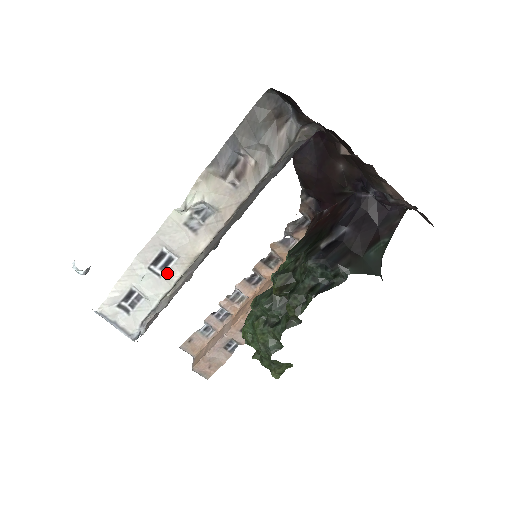
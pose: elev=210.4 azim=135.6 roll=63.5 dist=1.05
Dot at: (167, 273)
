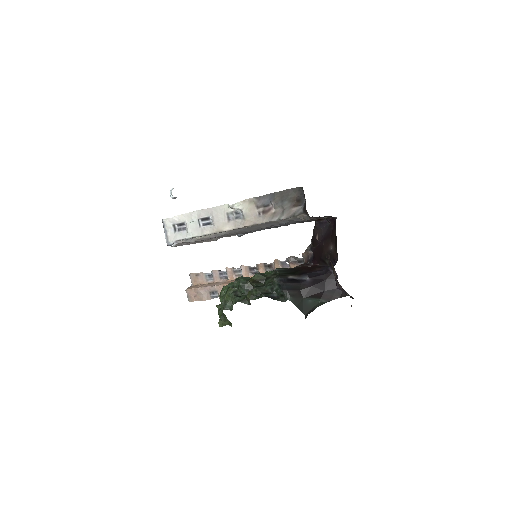
Dot at: (204, 228)
